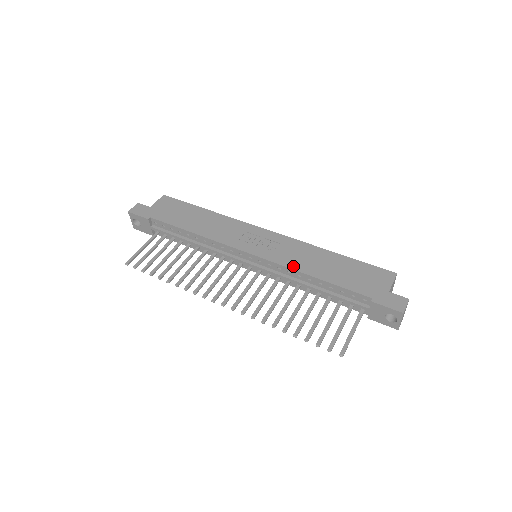
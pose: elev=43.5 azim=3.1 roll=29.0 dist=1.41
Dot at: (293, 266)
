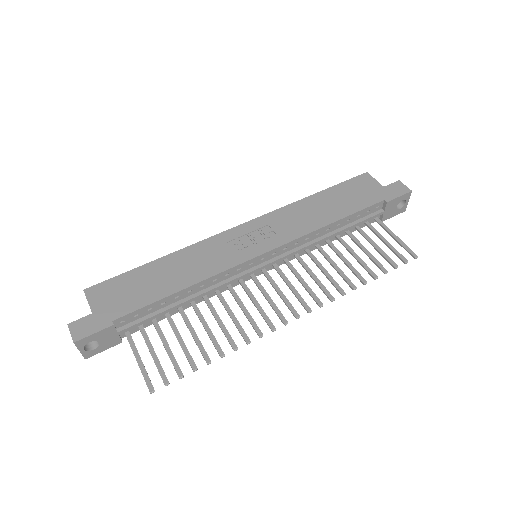
Dot at: (307, 230)
